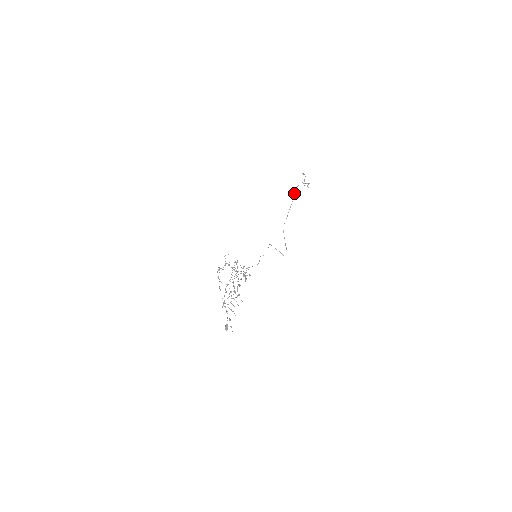
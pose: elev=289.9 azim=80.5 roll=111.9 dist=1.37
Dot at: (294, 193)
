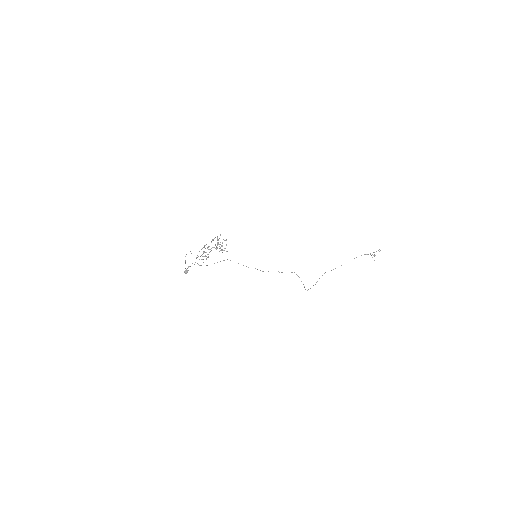
Dot at: (356, 257)
